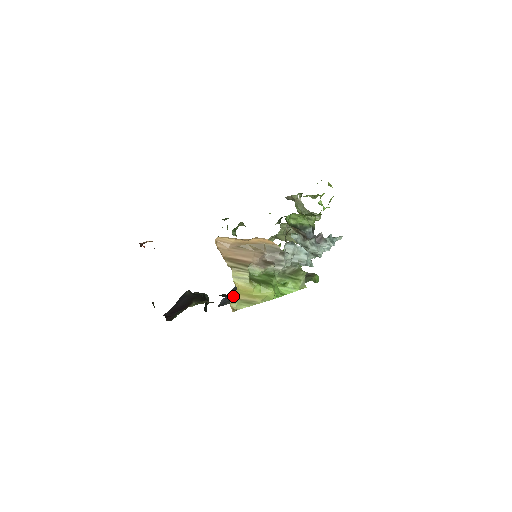
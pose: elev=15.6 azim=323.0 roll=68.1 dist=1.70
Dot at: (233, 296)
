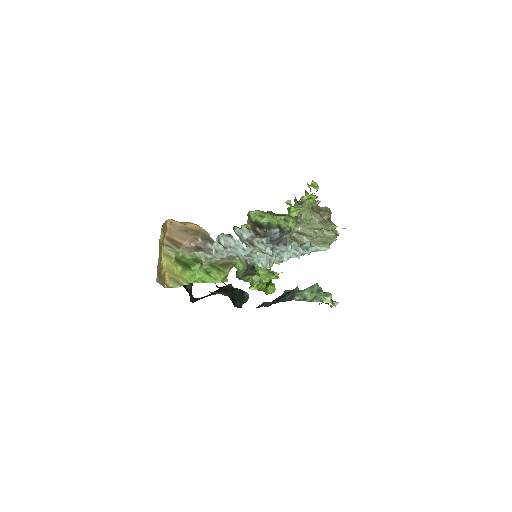
Dot at: (167, 273)
